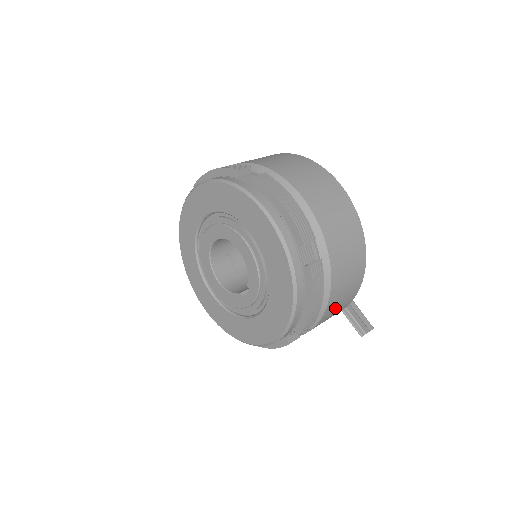
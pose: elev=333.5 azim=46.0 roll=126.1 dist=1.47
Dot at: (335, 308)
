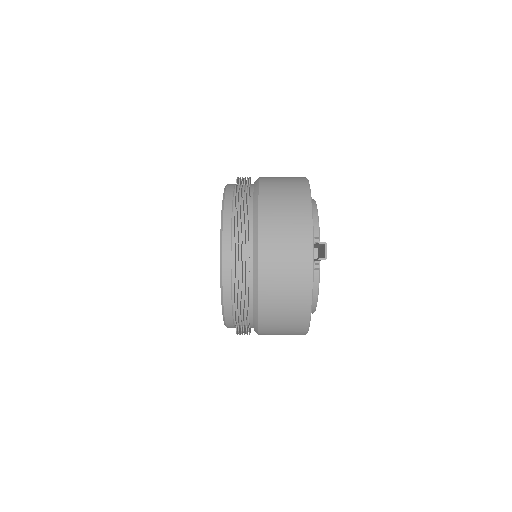
Dot at: (278, 230)
